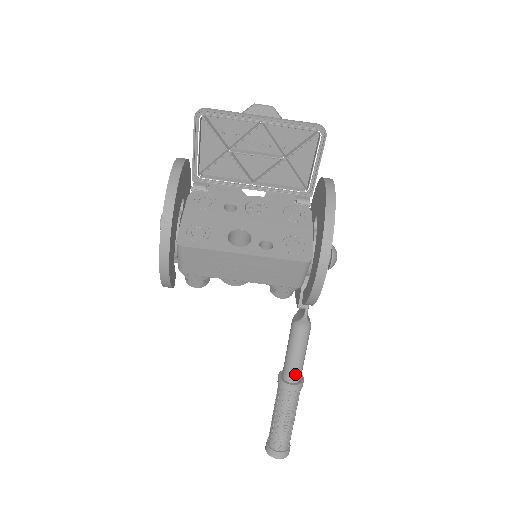
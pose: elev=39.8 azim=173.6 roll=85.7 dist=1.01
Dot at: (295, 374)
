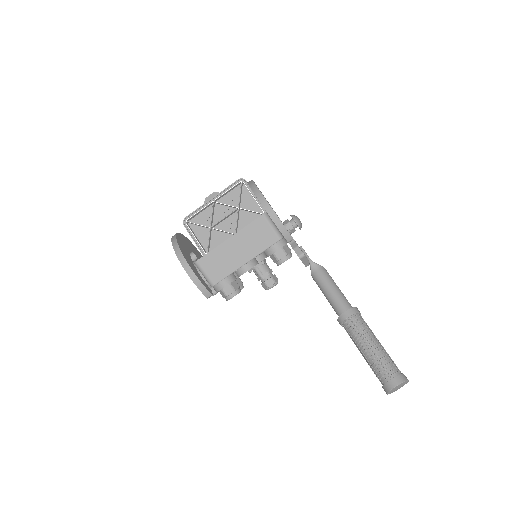
Dot at: (342, 304)
